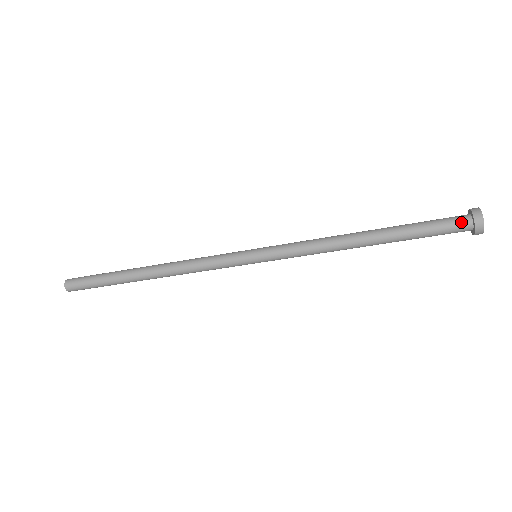
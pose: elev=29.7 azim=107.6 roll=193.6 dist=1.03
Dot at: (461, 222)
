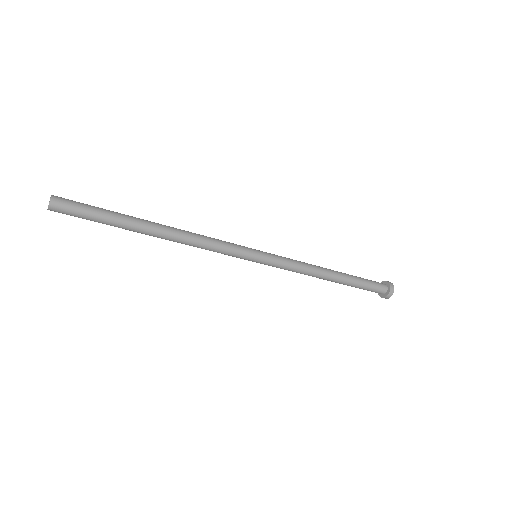
Dot at: (382, 289)
